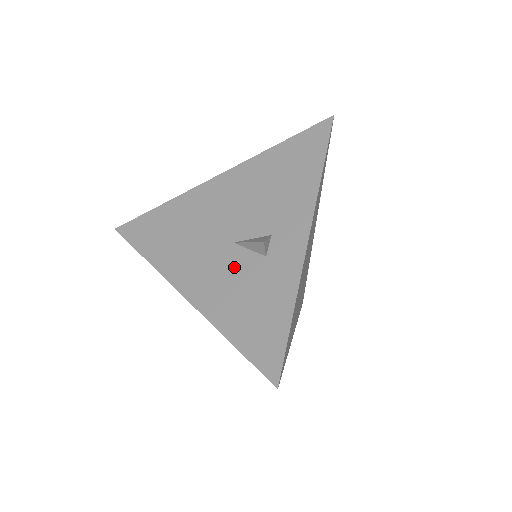
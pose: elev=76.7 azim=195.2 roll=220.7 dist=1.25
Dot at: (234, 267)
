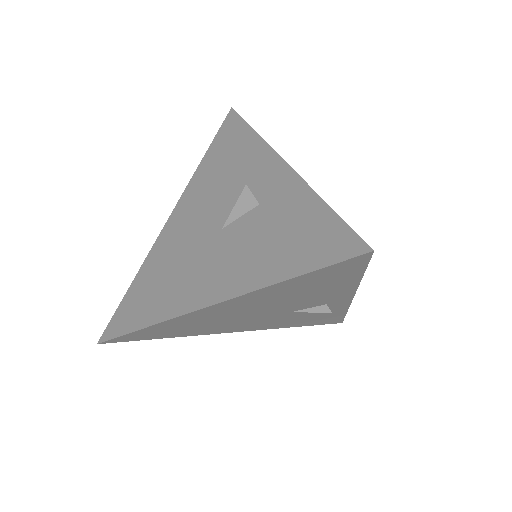
Dot at: (238, 239)
